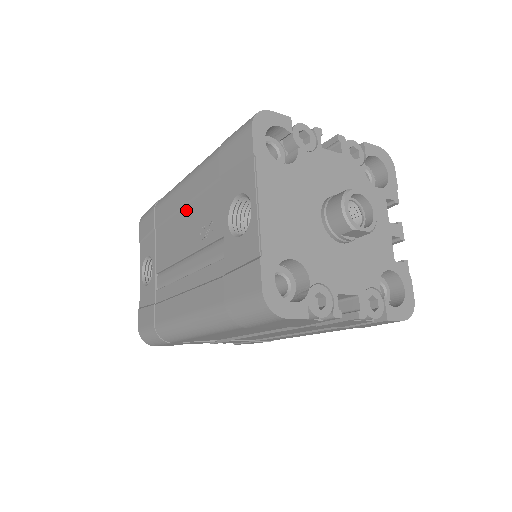
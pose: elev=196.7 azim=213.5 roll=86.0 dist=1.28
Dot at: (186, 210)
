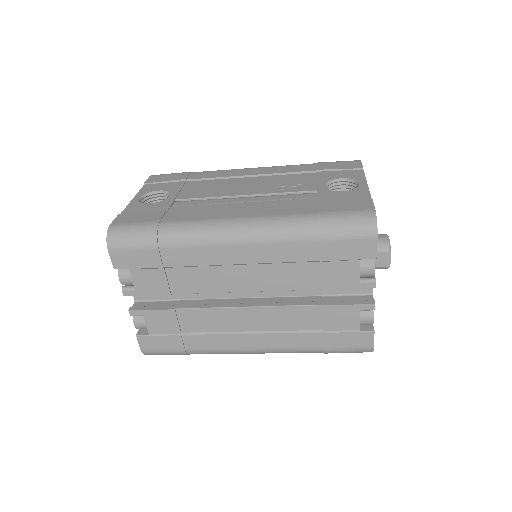
Dot at: (253, 178)
